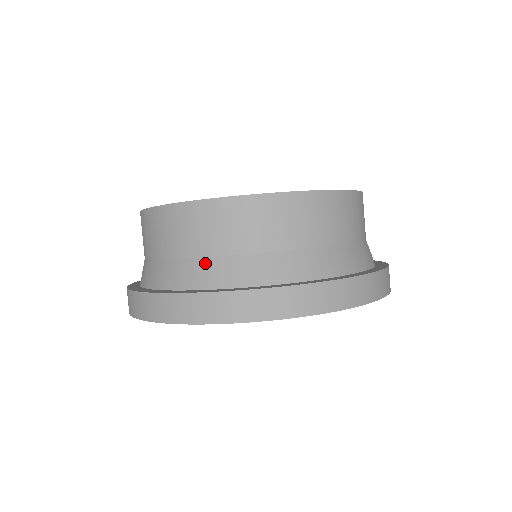
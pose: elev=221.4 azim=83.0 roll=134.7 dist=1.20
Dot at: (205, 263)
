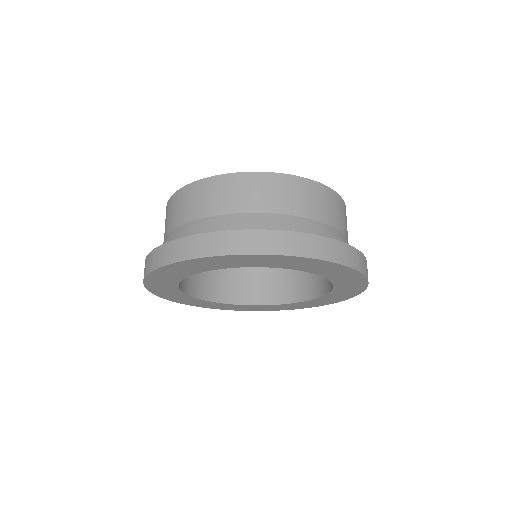
Dot at: (225, 218)
